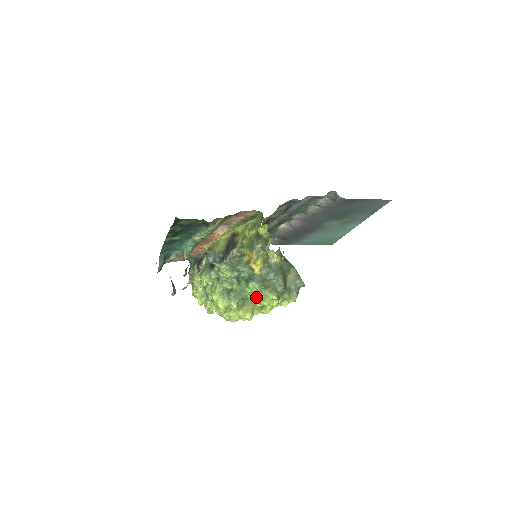
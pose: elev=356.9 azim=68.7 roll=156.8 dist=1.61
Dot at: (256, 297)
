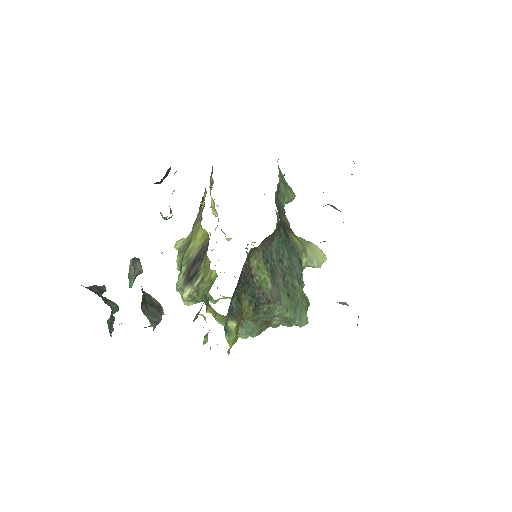
Dot at: (223, 324)
